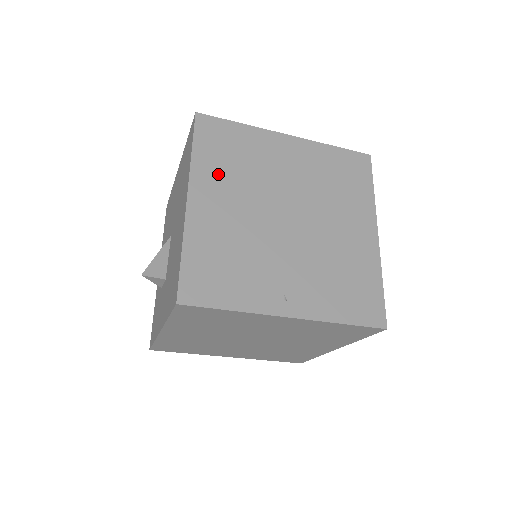
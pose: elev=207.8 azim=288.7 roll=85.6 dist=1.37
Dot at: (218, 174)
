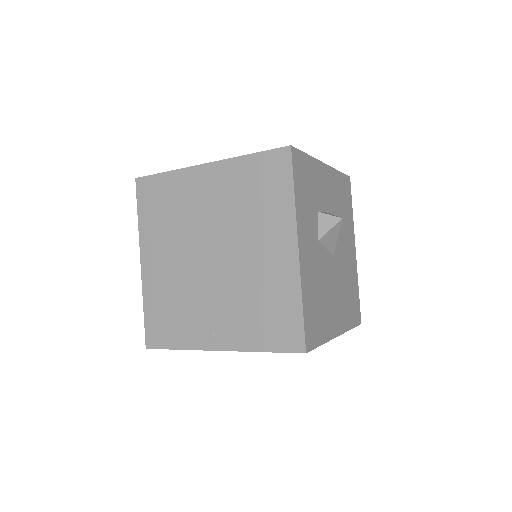
Dot at: (157, 233)
